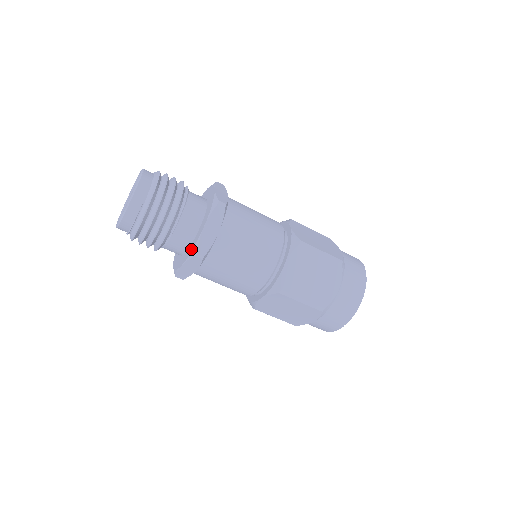
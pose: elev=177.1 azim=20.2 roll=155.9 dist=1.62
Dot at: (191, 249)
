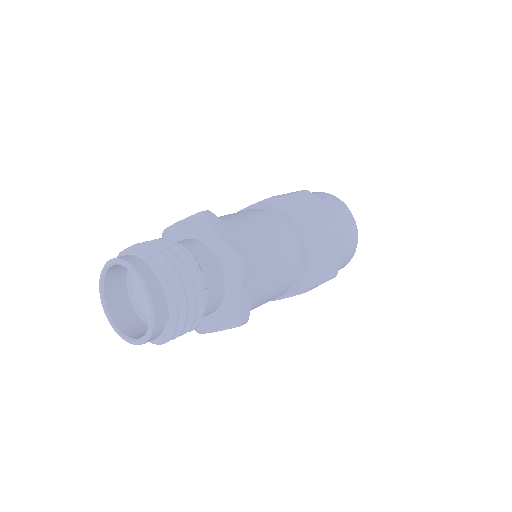
Dot at: (228, 318)
